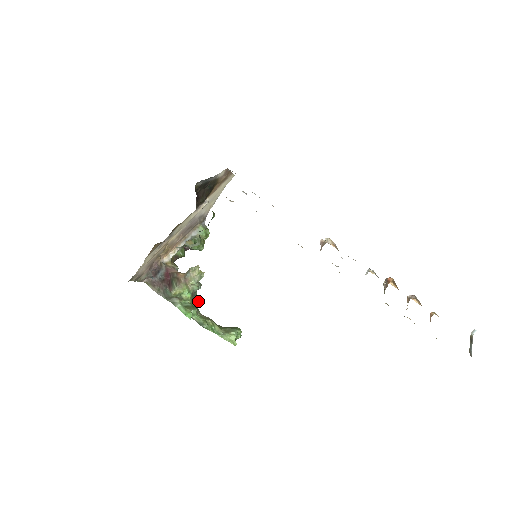
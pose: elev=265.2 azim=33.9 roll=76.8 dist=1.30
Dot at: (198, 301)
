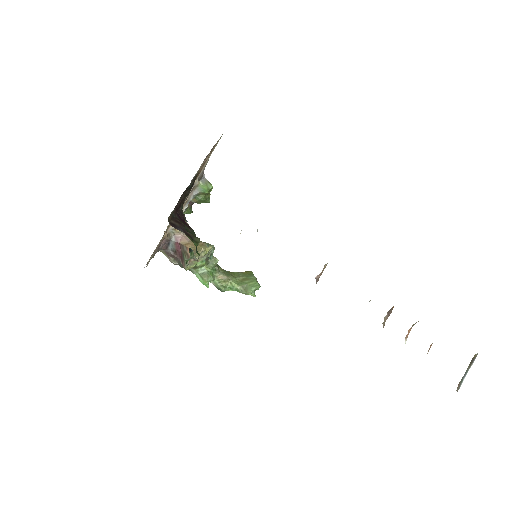
Dot at: (214, 261)
